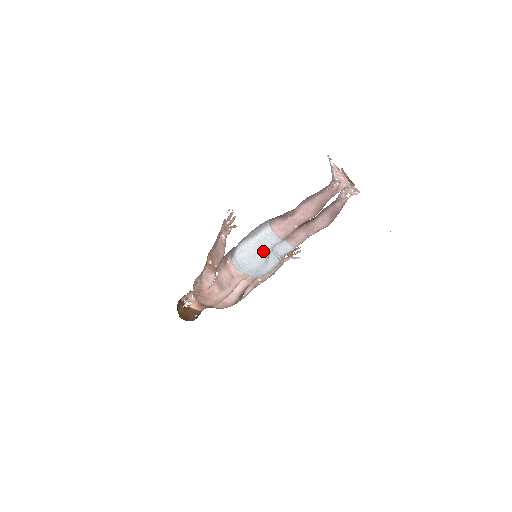
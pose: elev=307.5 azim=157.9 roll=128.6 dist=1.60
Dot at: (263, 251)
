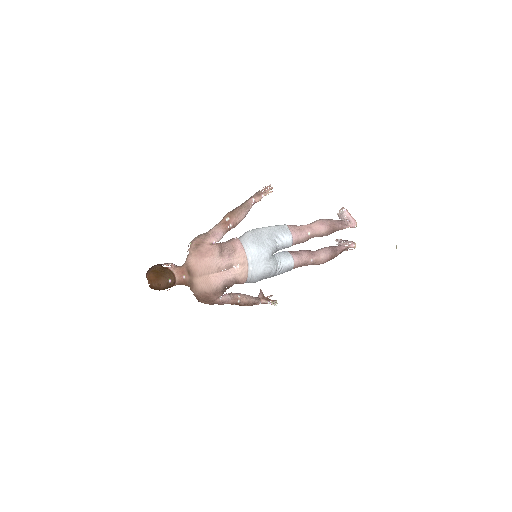
Dot at: (274, 240)
